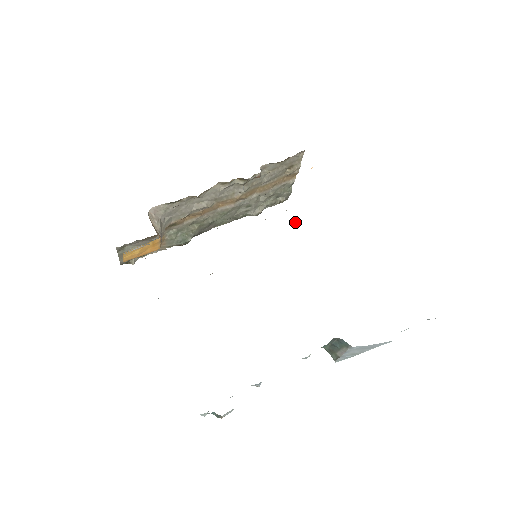
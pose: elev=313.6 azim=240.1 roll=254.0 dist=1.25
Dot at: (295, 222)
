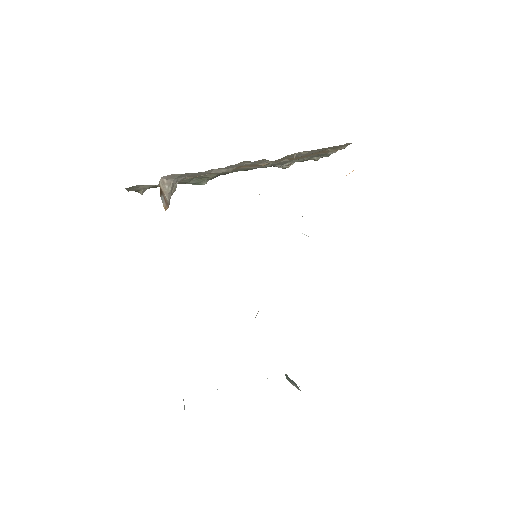
Dot at: occluded
